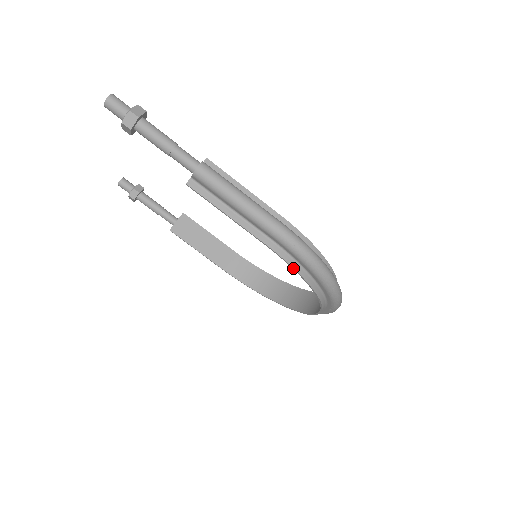
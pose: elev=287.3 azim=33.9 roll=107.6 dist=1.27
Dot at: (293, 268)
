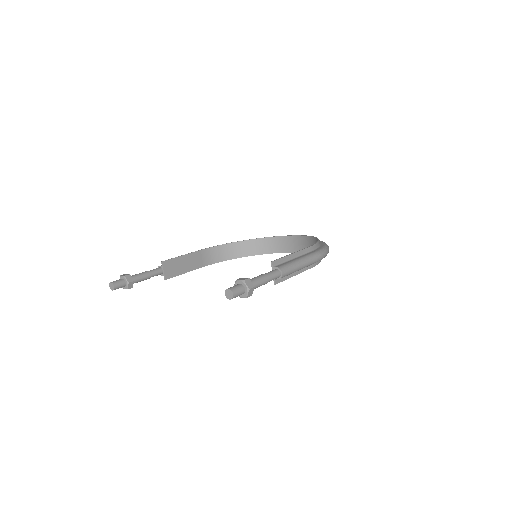
Dot at: occluded
